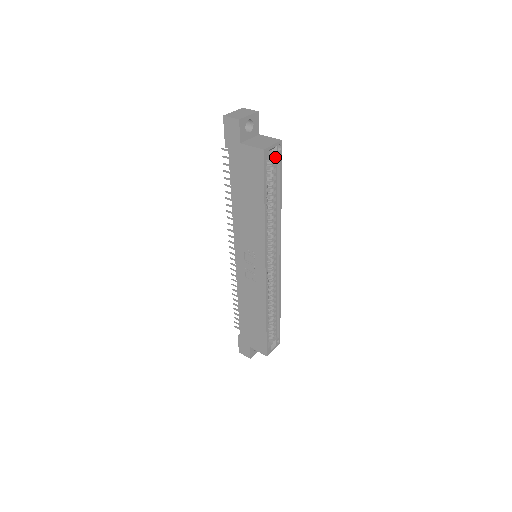
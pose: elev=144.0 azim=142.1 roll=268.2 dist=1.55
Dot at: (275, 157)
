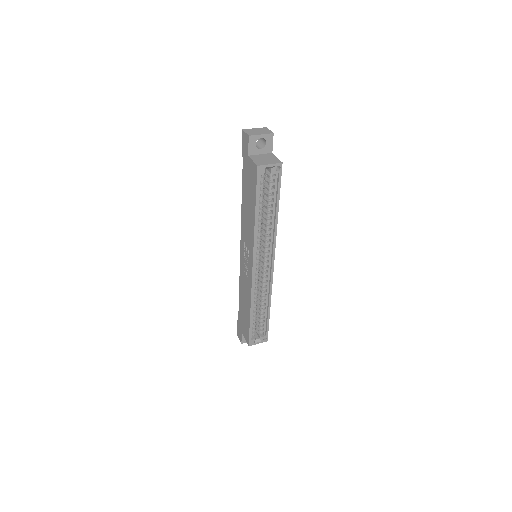
Dot at: (275, 175)
